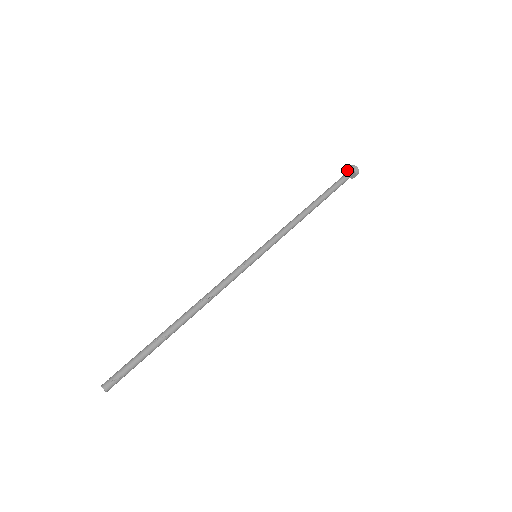
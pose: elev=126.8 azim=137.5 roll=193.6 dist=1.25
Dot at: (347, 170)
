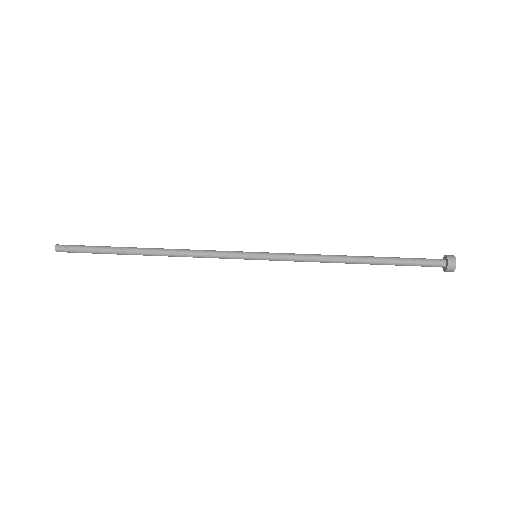
Dot at: (444, 257)
